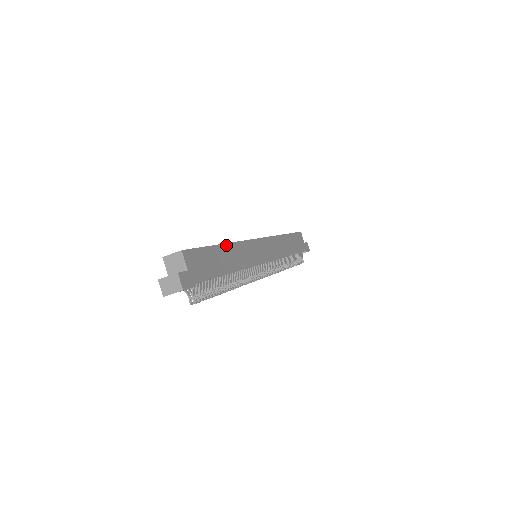
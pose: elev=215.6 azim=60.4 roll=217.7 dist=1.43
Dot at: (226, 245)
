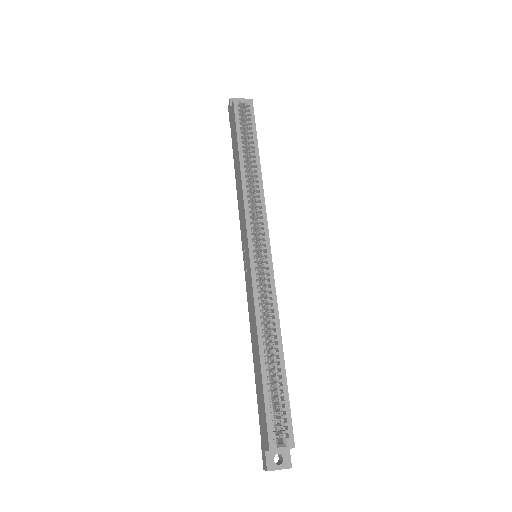
Dot at: occluded
